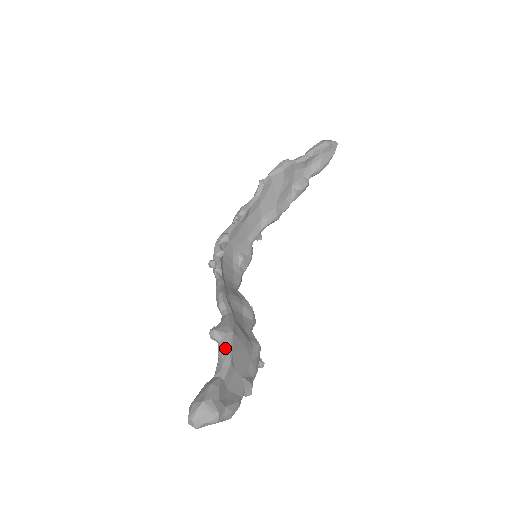
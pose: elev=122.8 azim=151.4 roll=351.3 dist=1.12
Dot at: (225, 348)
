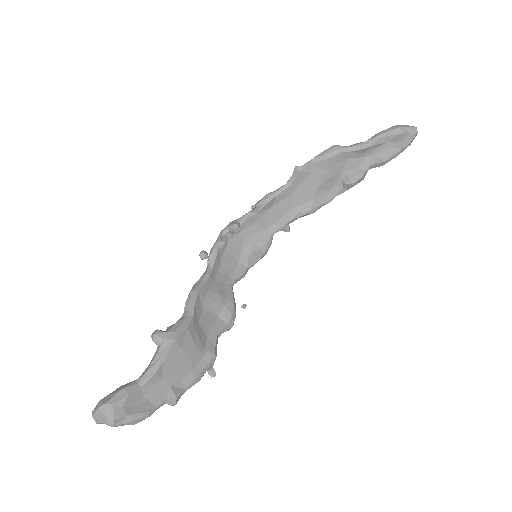
Dot at: (158, 355)
